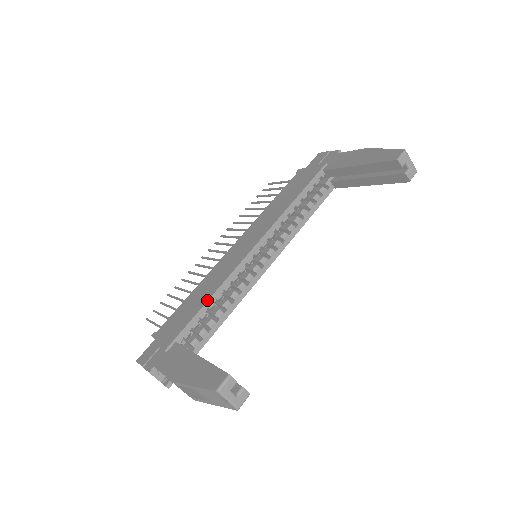
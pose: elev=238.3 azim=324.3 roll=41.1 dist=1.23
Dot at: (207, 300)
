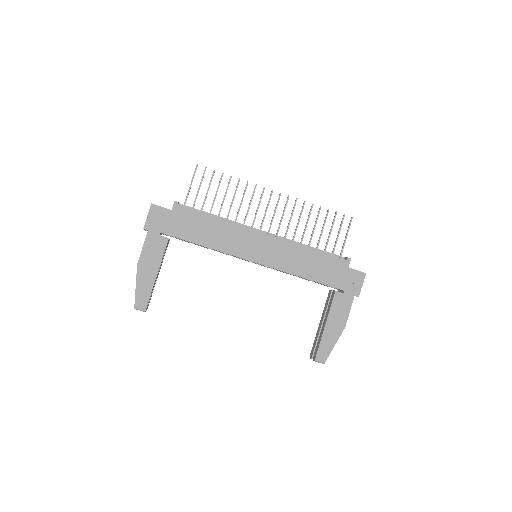
Dot at: (205, 246)
